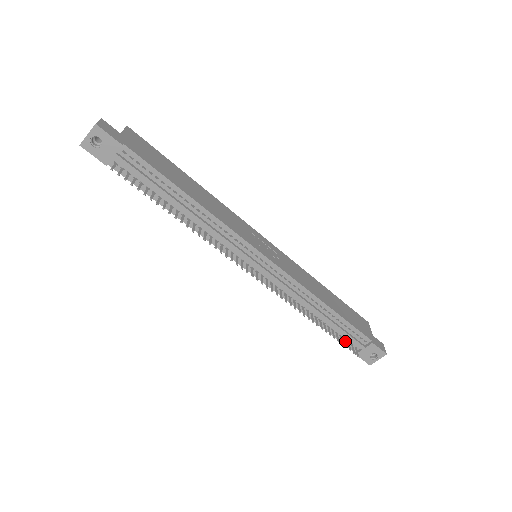
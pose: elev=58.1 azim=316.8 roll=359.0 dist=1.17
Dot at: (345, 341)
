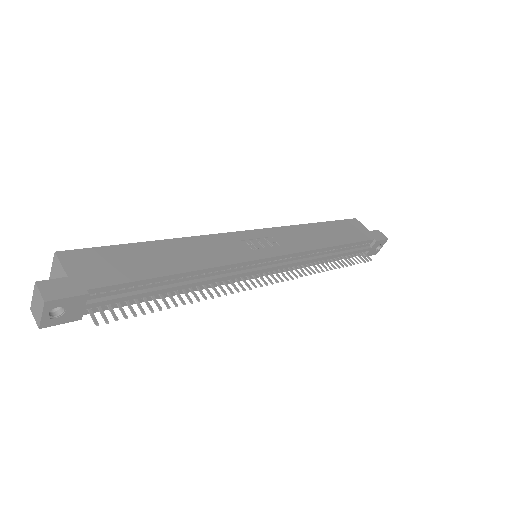
Dot at: (355, 257)
